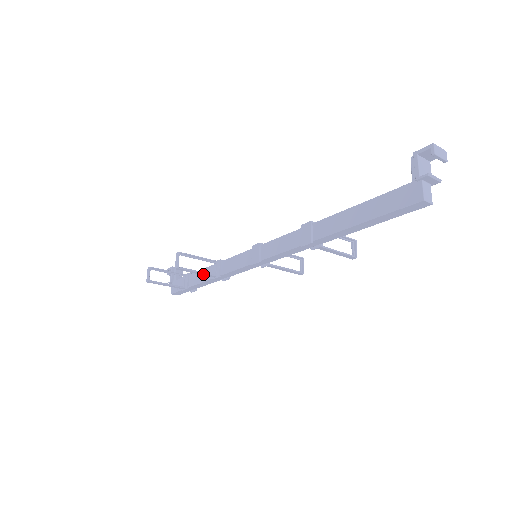
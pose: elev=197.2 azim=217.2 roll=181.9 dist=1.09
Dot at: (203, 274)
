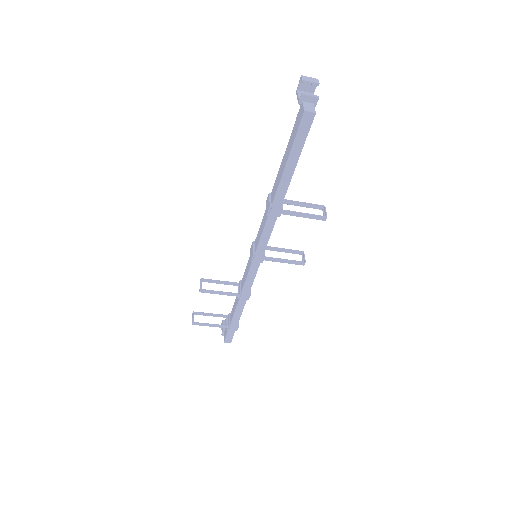
Dot at: (226, 294)
